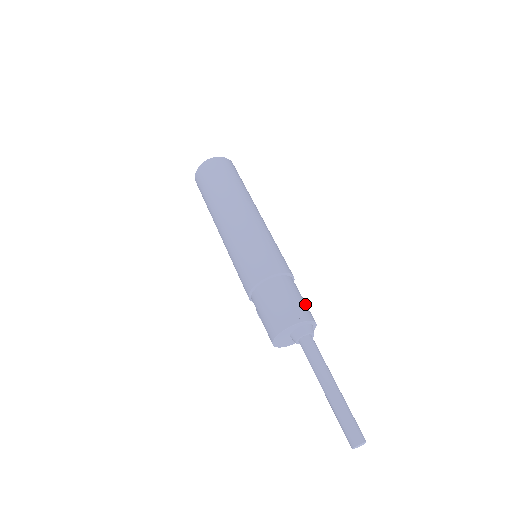
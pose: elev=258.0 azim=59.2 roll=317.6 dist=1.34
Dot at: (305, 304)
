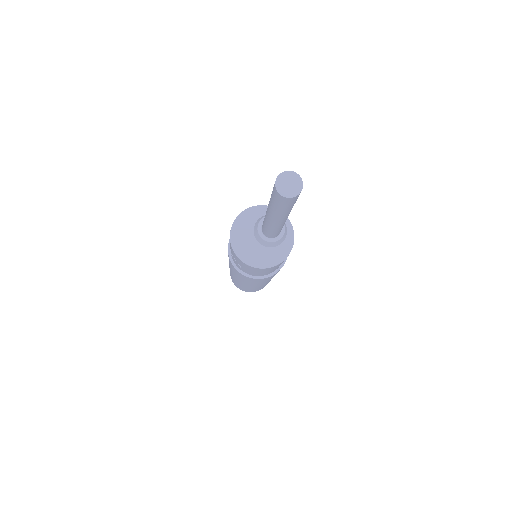
Dot at: occluded
